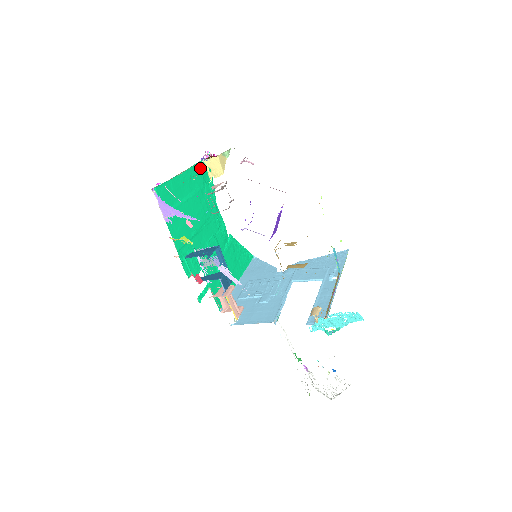
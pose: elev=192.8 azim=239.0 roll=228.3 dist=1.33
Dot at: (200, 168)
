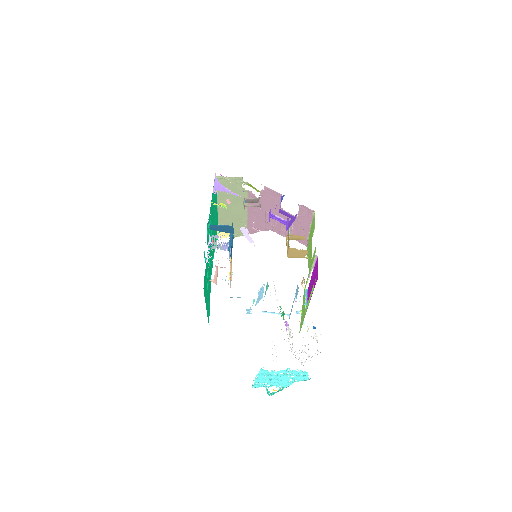
Dot at: (217, 223)
